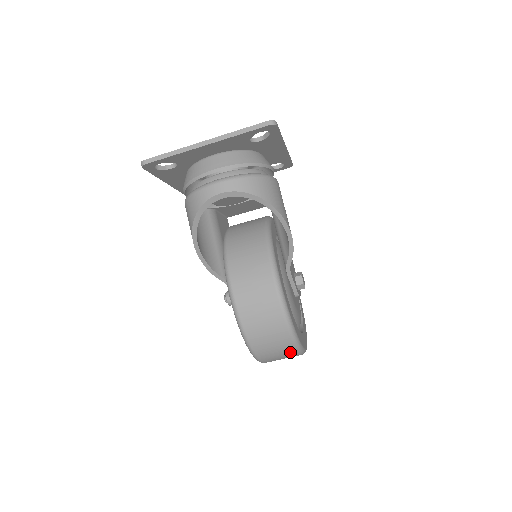
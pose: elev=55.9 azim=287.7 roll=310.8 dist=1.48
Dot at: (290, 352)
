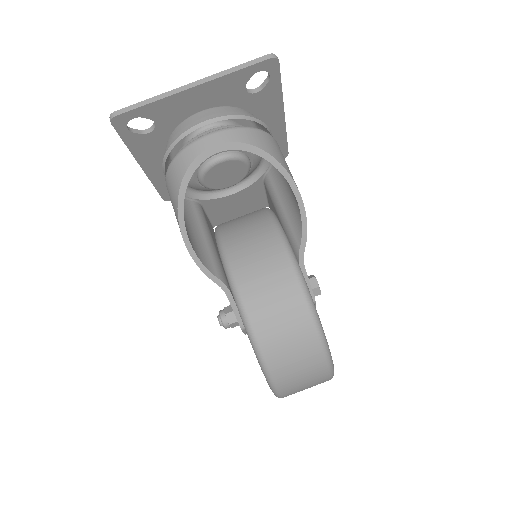
Dot at: (318, 369)
